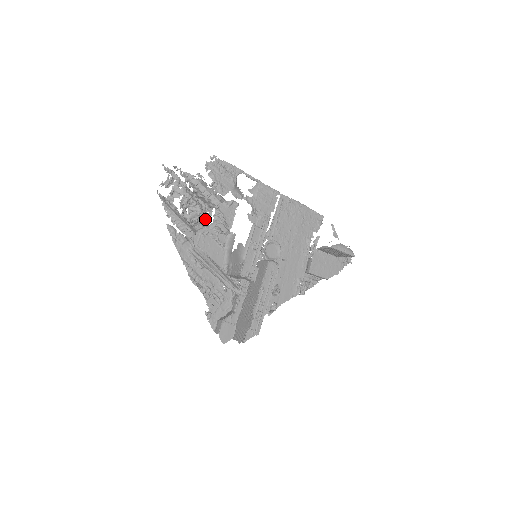
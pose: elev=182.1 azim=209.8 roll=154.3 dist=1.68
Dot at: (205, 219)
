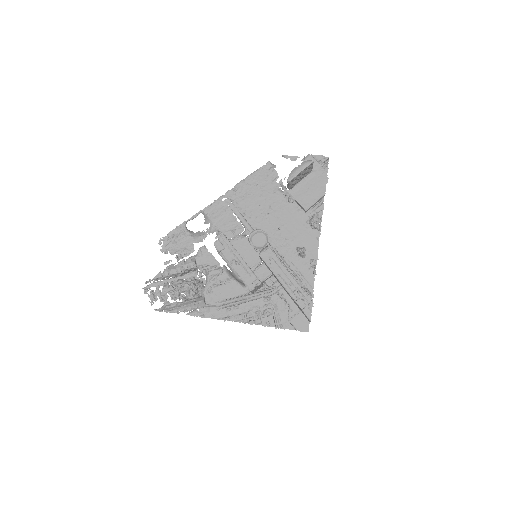
Dot at: (201, 281)
